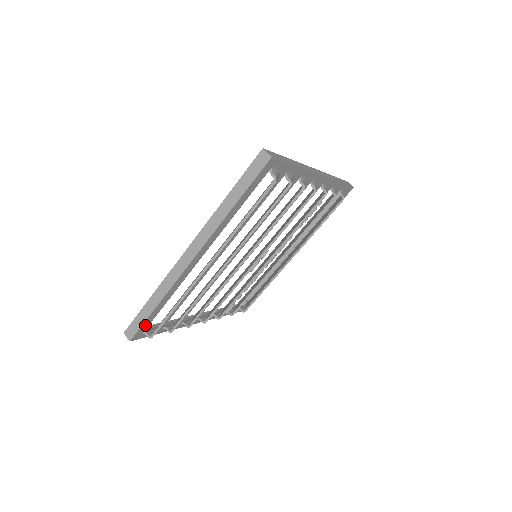
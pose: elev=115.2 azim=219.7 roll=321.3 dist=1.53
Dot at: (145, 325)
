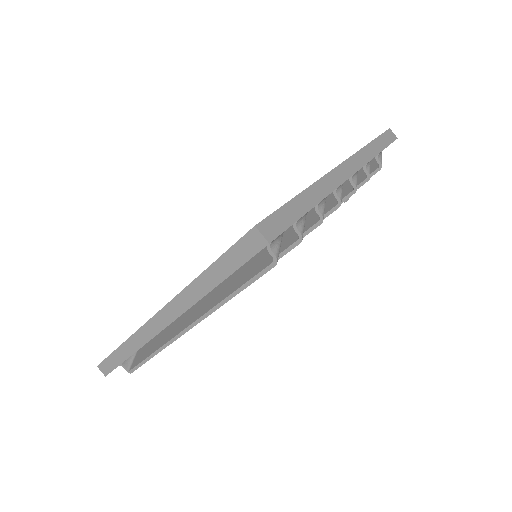
Dot at: occluded
